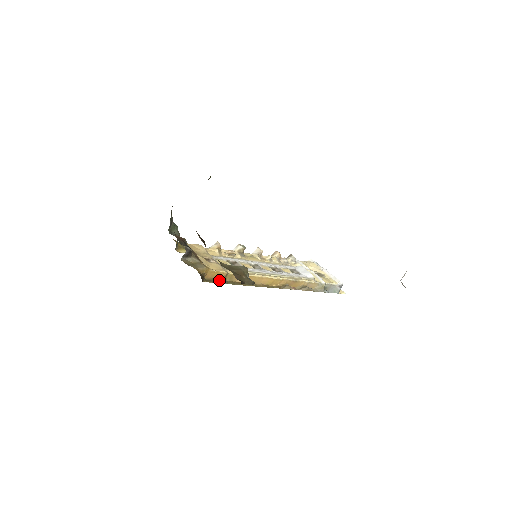
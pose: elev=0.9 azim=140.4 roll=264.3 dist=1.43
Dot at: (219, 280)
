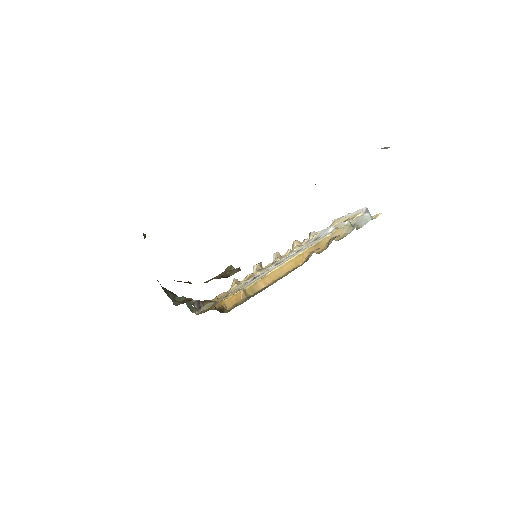
Dot at: (243, 301)
